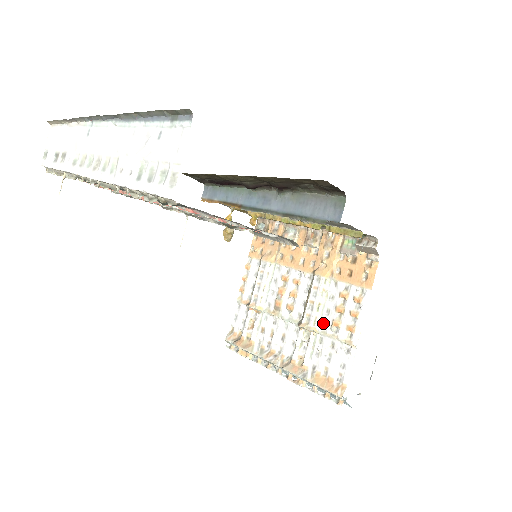
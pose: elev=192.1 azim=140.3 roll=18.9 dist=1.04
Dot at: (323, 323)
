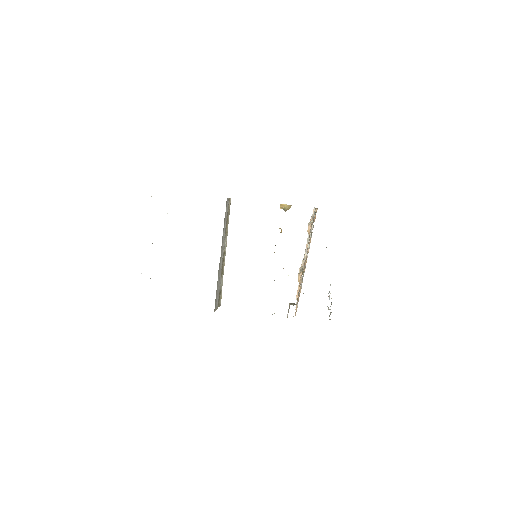
Dot at: occluded
